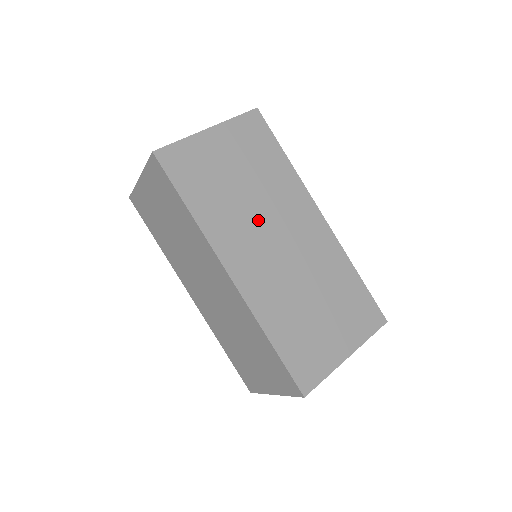
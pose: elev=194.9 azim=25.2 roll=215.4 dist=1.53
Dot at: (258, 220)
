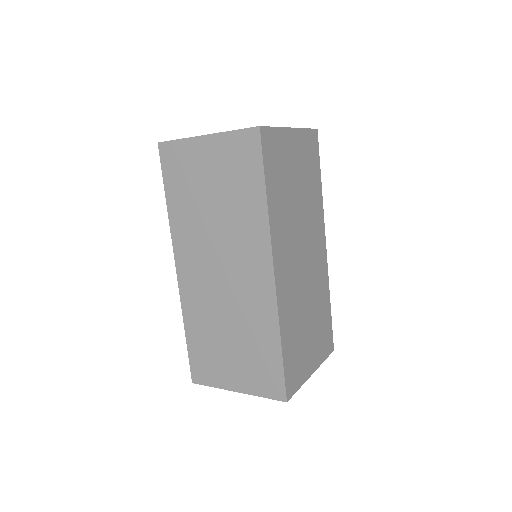
Dot at: (298, 230)
